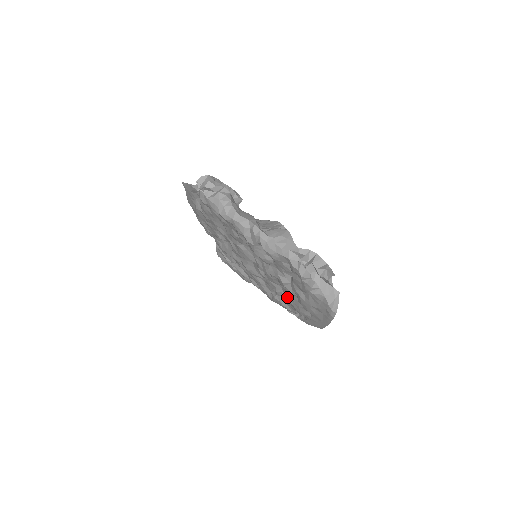
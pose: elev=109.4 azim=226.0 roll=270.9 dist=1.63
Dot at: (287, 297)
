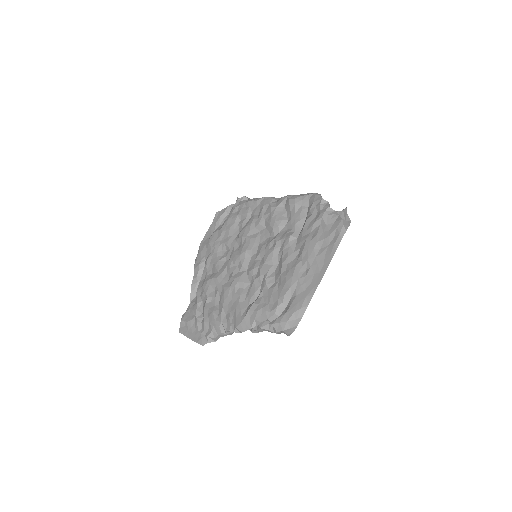
Dot at: (281, 270)
